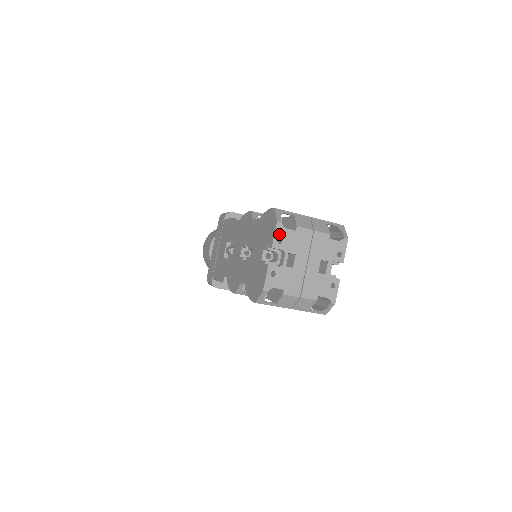
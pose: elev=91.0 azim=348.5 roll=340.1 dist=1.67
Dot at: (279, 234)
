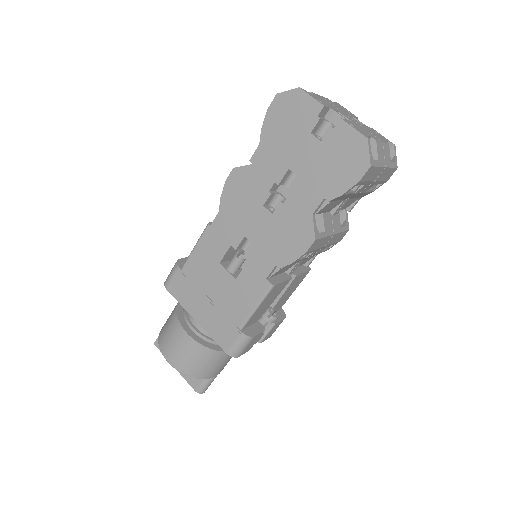
Dot at: (312, 96)
